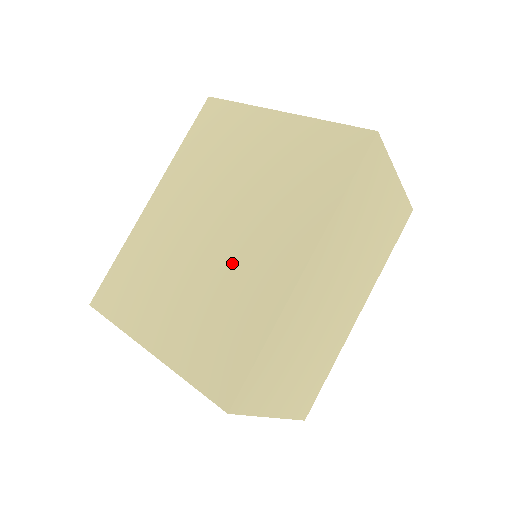
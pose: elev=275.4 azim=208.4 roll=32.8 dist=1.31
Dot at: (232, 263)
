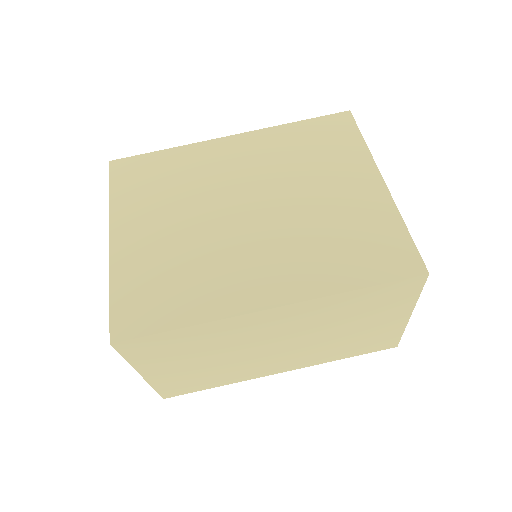
Dot at: (229, 246)
